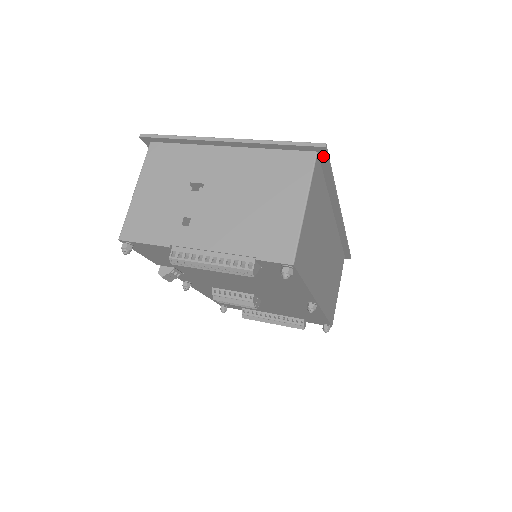
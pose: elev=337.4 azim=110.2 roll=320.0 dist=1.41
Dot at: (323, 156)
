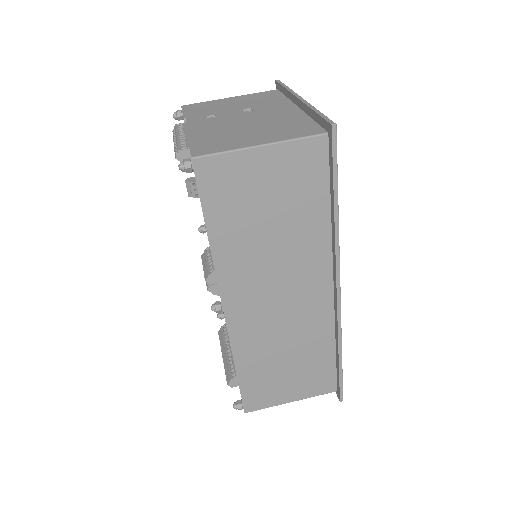
Dot at: (331, 144)
